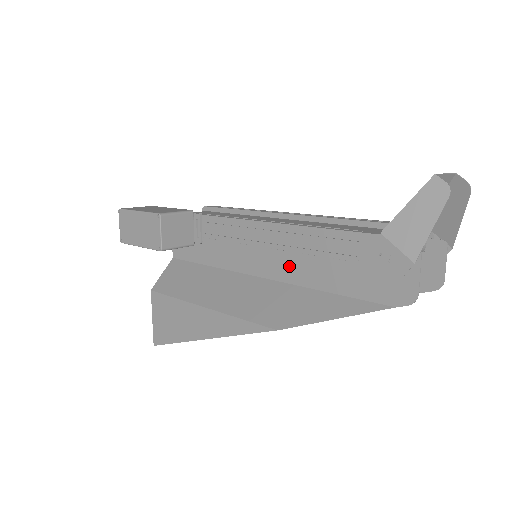
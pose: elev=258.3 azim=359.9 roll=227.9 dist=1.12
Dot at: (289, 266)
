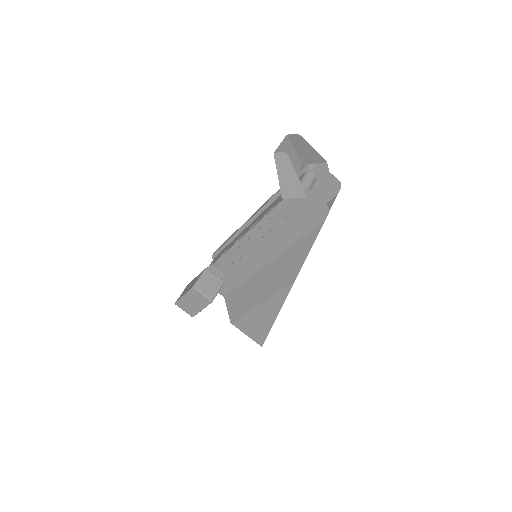
Dot at: (271, 247)
